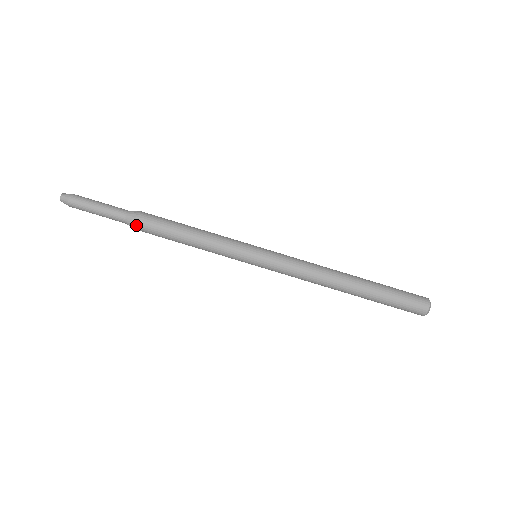
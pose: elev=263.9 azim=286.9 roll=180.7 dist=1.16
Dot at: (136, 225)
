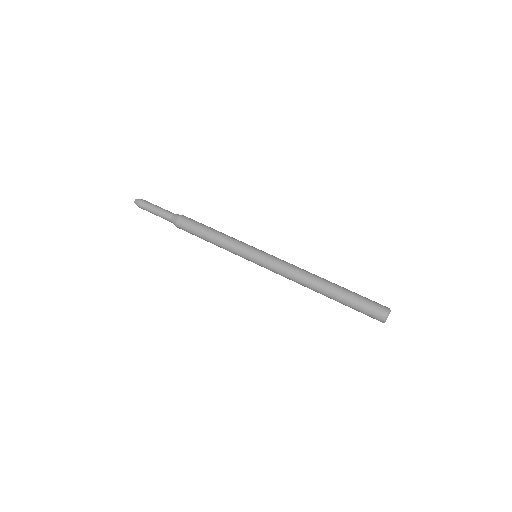
Dot at: (177, 225)
